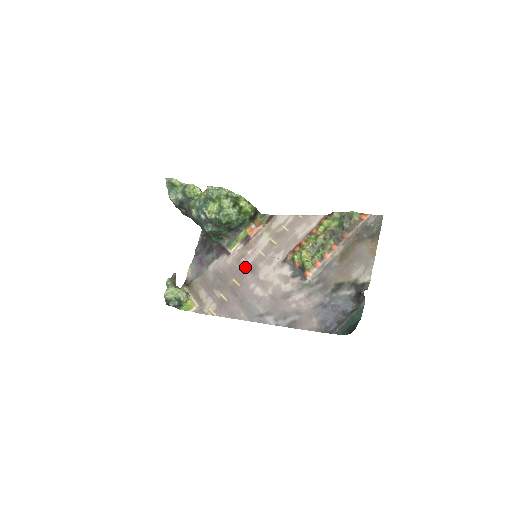
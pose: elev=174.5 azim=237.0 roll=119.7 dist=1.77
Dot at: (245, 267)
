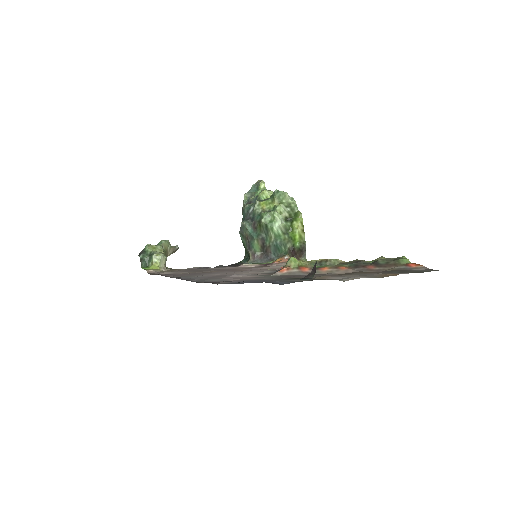
Dot at: occluded
